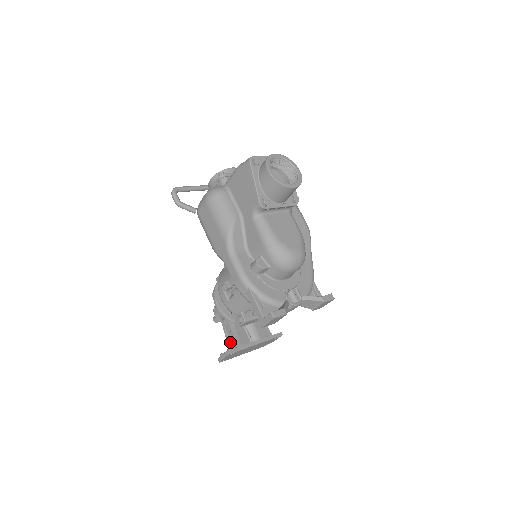
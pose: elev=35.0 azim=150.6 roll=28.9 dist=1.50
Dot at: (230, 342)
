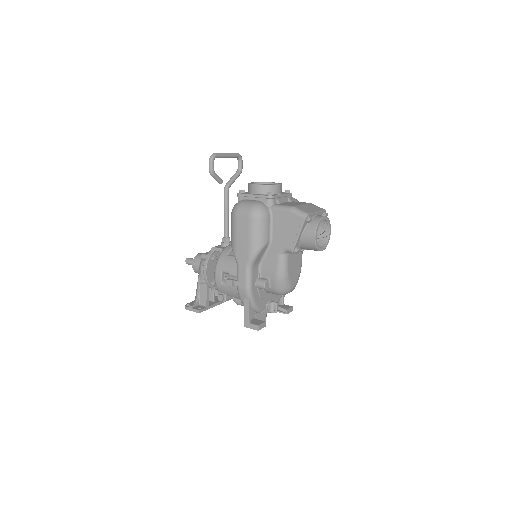
Dot at: (200, 297)
